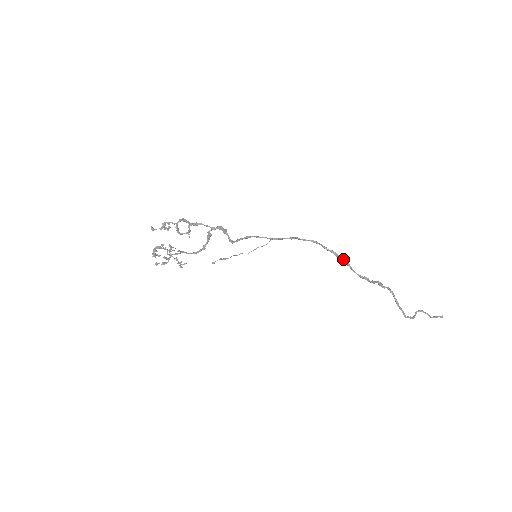
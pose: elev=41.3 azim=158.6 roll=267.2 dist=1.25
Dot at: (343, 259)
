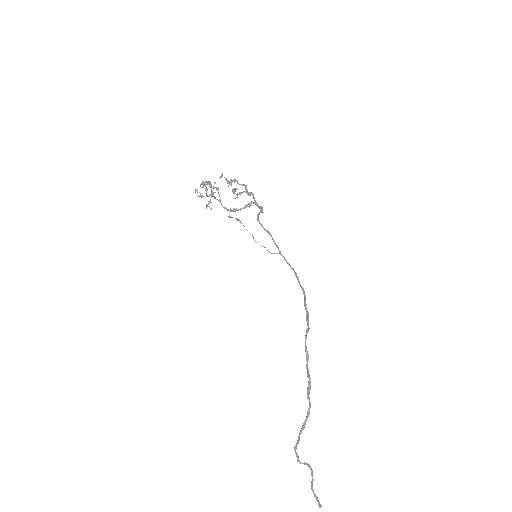
Dot at: occluded
